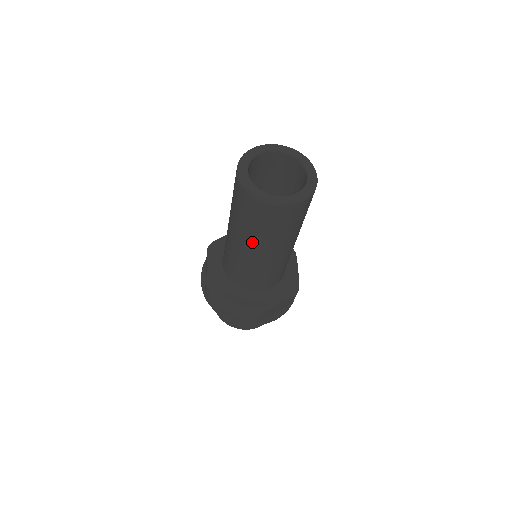
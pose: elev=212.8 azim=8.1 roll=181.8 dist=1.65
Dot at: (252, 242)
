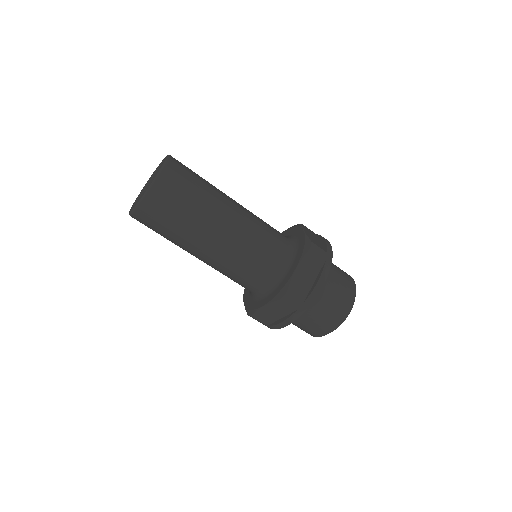
Dot at: (191, 242)
